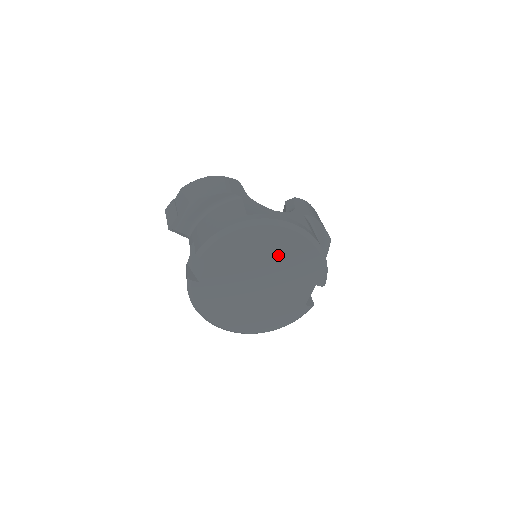
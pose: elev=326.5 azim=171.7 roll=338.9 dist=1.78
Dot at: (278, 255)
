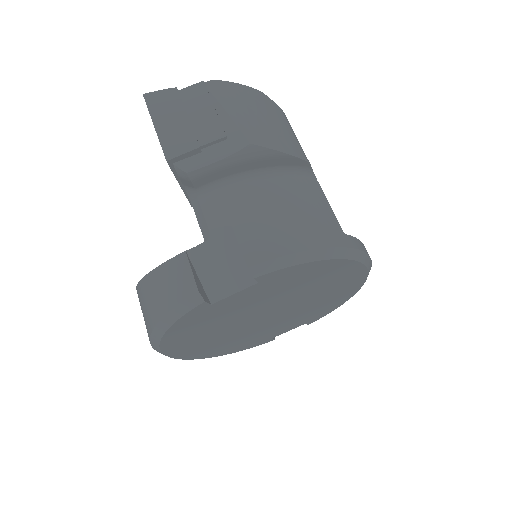
Dot at: (323, 293)
